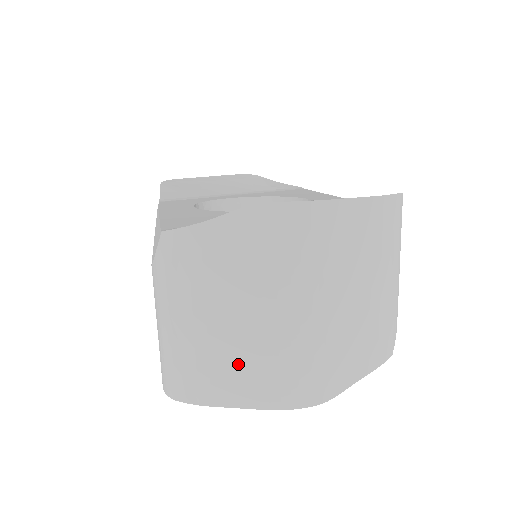
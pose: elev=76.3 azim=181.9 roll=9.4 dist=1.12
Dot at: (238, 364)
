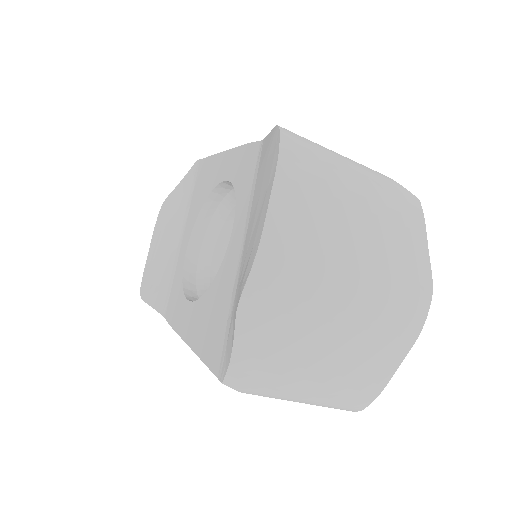
Dot at: (365, 356)
